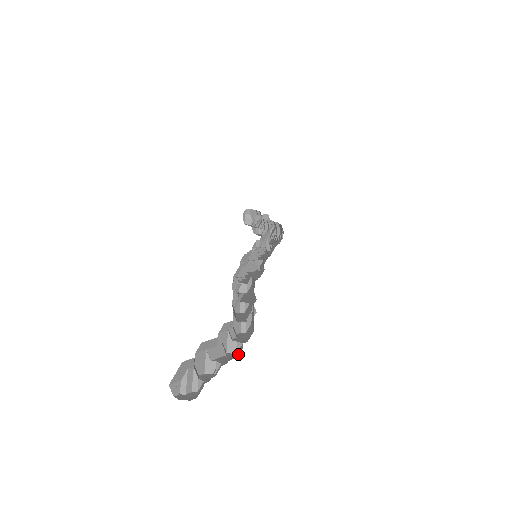
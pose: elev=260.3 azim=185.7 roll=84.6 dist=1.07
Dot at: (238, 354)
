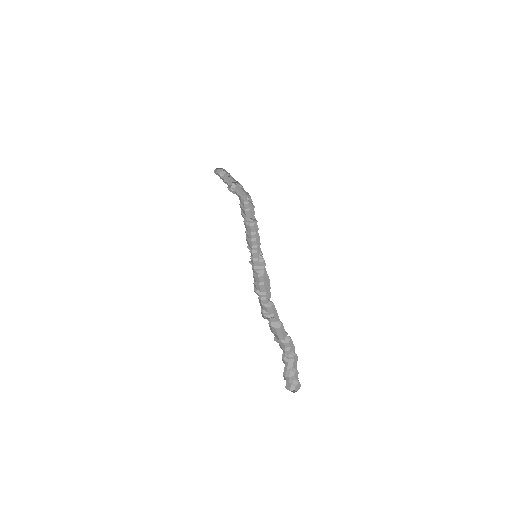
Dot at: (297, 357)
